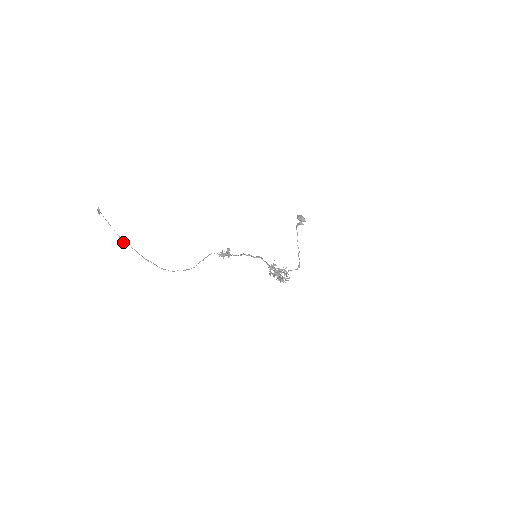
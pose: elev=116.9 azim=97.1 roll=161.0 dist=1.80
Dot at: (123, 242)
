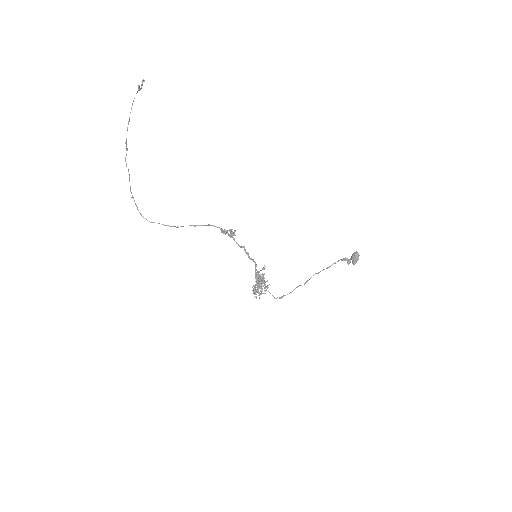
Dot at: (125, 158)
